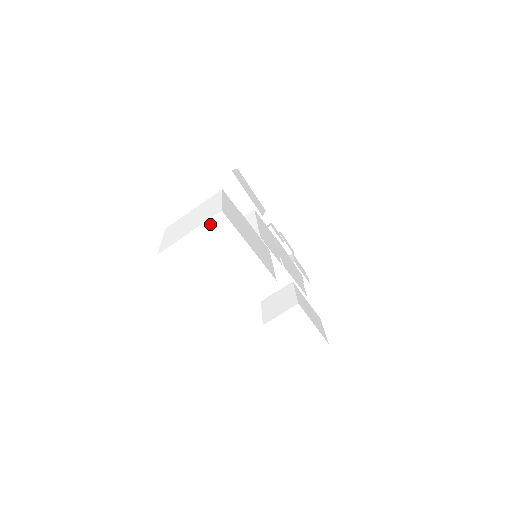
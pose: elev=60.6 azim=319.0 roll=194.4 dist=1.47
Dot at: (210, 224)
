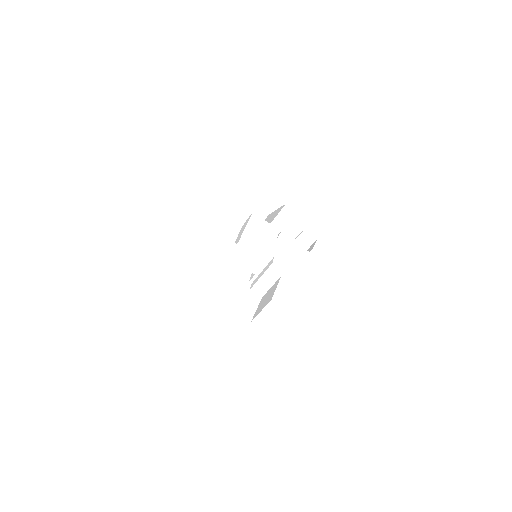
Dot at: (161, 251)
